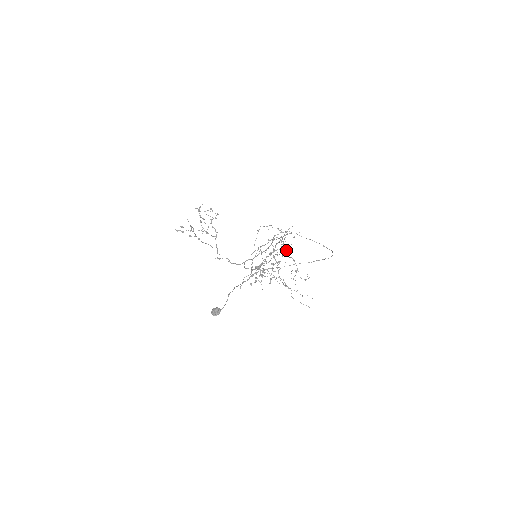
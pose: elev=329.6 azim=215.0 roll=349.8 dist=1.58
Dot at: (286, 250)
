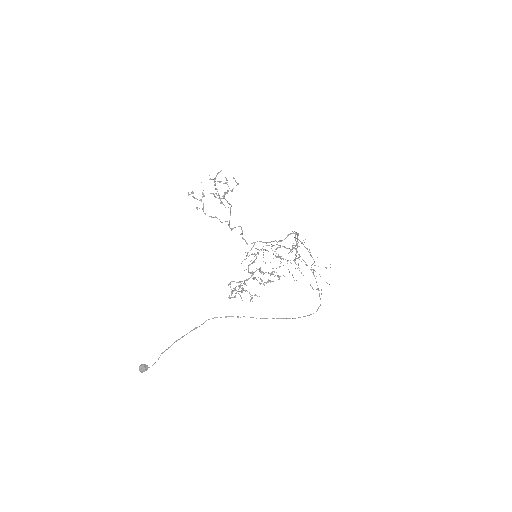
Dot at: occluded
